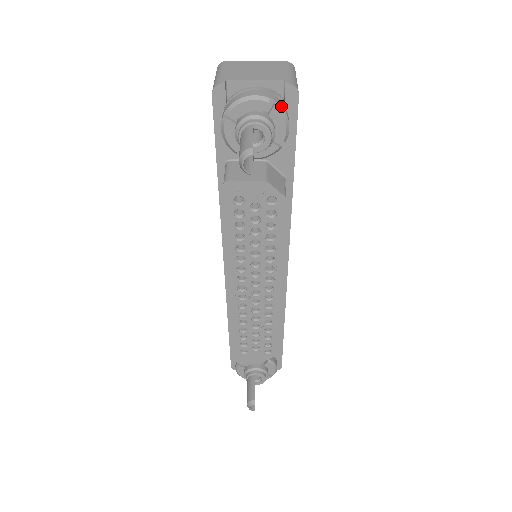
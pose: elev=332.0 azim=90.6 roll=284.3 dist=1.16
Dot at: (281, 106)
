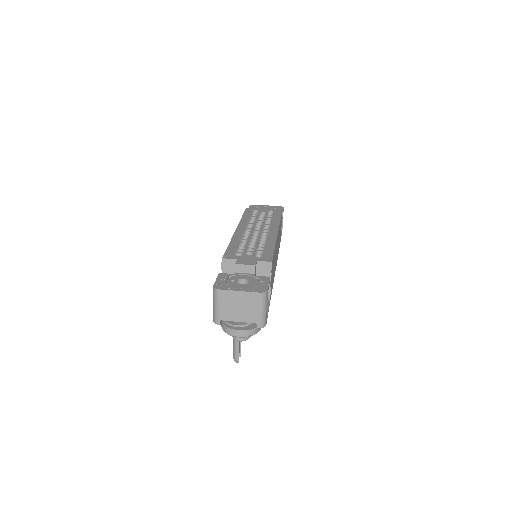
Dot at: occluded
